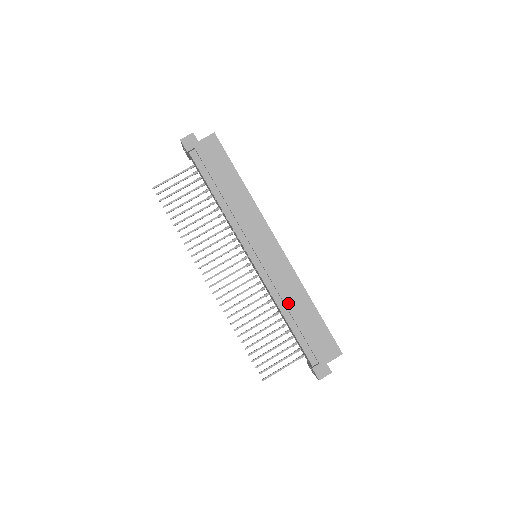
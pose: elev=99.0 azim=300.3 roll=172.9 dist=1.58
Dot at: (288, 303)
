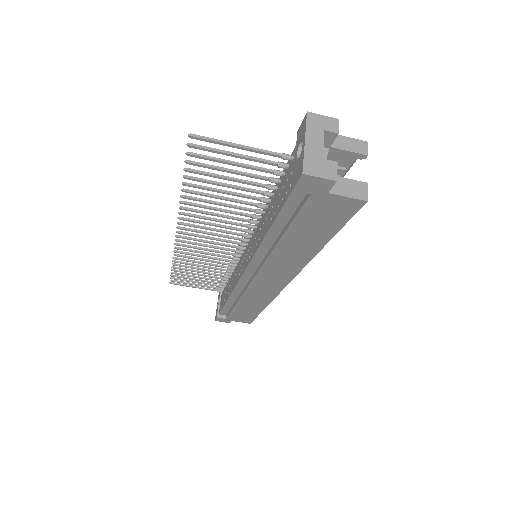
Dot at: (242, 301)
